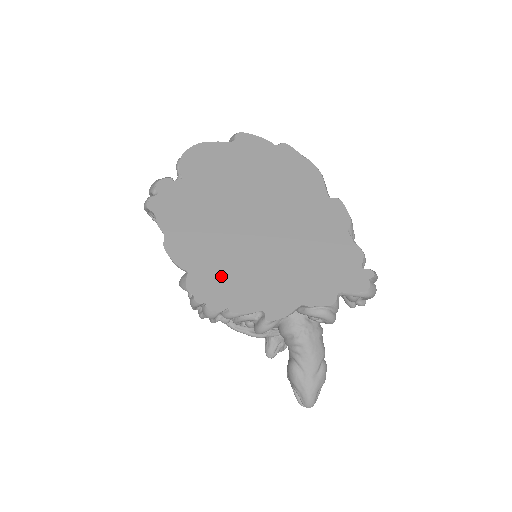
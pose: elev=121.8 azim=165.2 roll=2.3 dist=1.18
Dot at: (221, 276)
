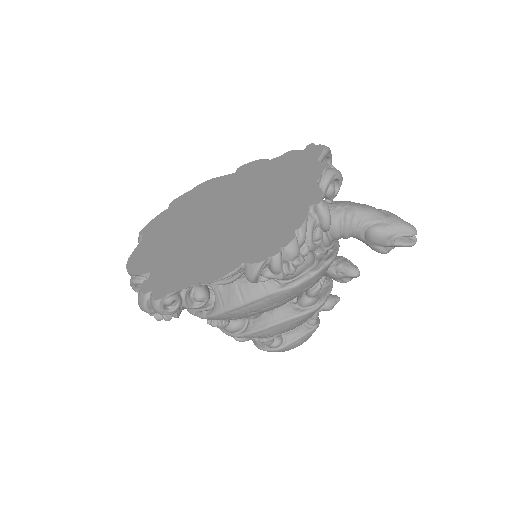
Dot at: (261, 237)
